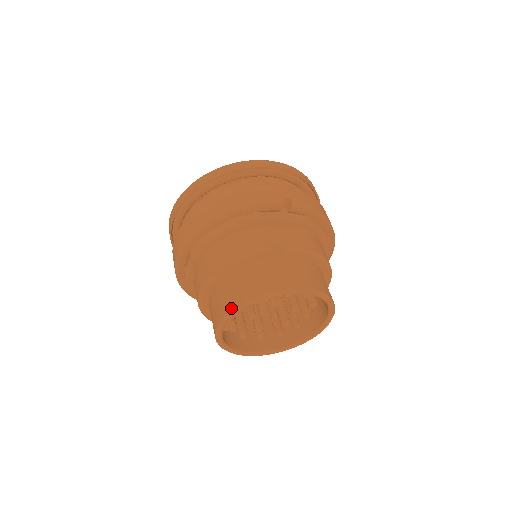
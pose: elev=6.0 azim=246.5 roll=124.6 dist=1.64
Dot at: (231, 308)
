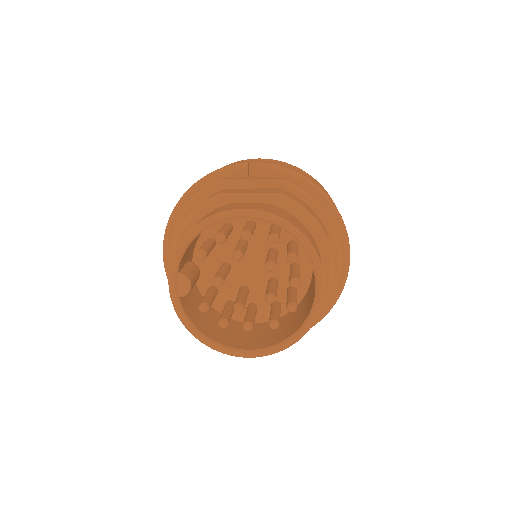
Dot at: (174, 252)
